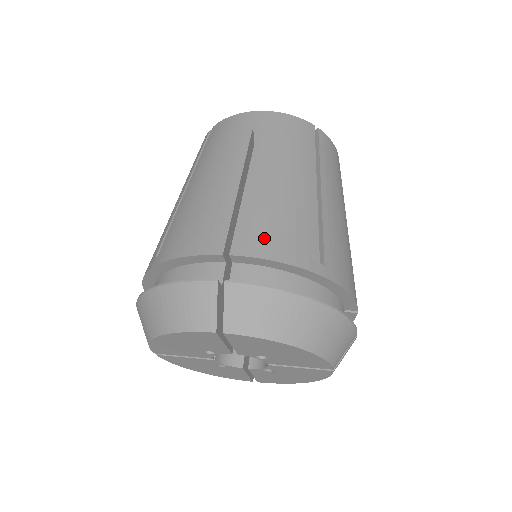
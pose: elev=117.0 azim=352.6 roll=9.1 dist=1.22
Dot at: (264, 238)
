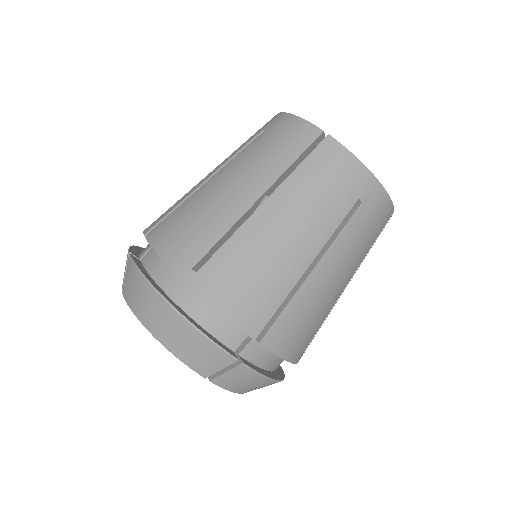
Dot at: (289, 337)
